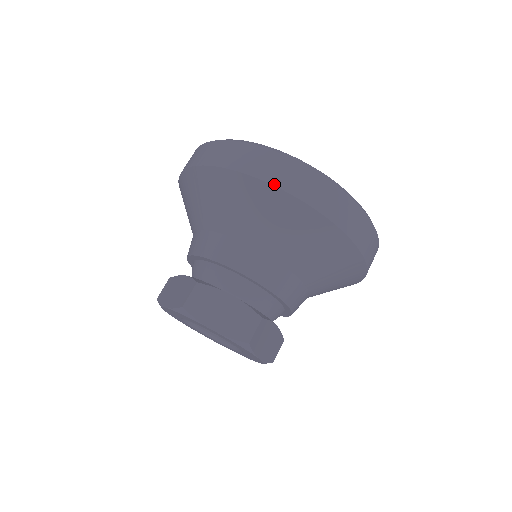
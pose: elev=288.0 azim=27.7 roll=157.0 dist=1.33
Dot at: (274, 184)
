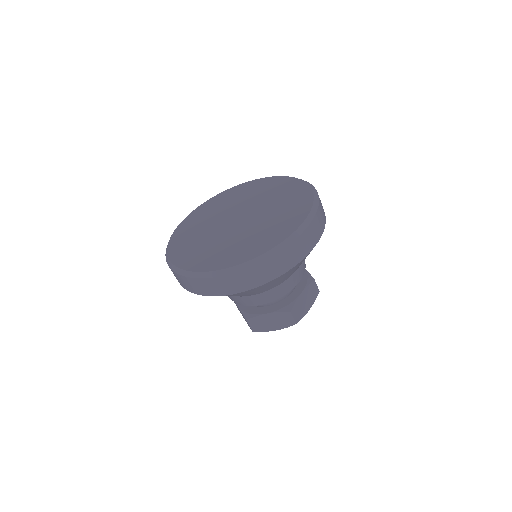
Dot at: (308, 253)
